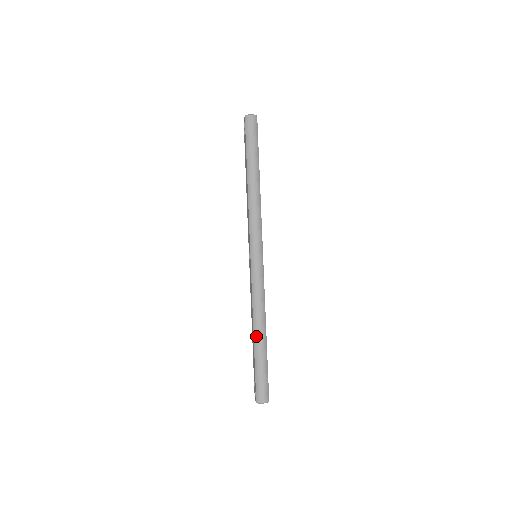
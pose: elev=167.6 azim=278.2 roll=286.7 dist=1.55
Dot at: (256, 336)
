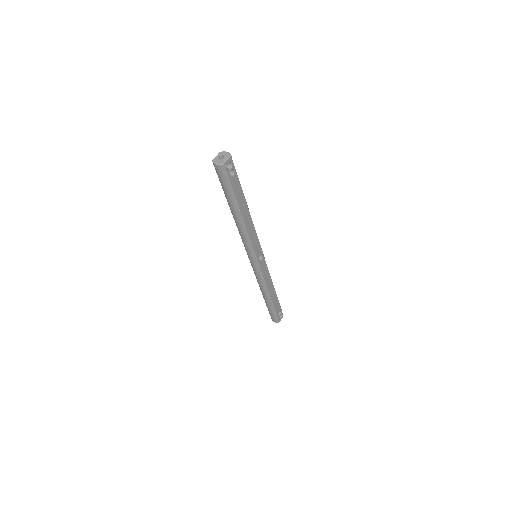
Dot at: (263, 296)
